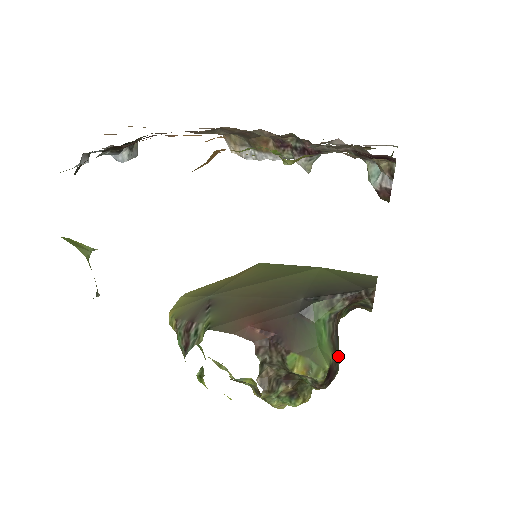
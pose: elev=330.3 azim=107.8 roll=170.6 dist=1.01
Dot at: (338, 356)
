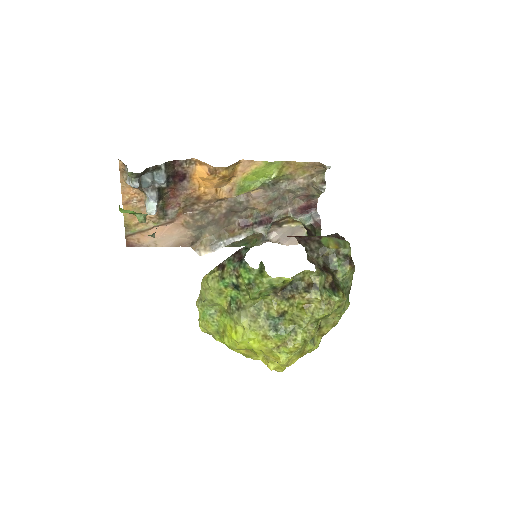
Dot at: occluded
